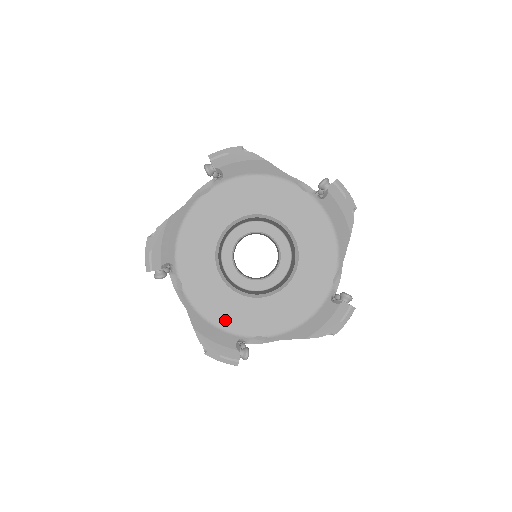
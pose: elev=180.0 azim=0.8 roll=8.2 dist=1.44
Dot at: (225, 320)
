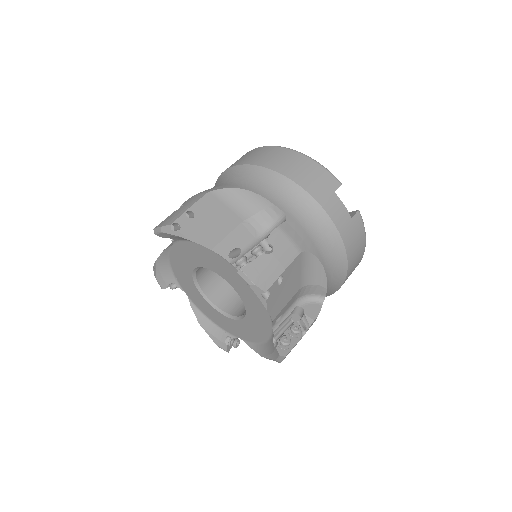
Dot at: (178, 274)
